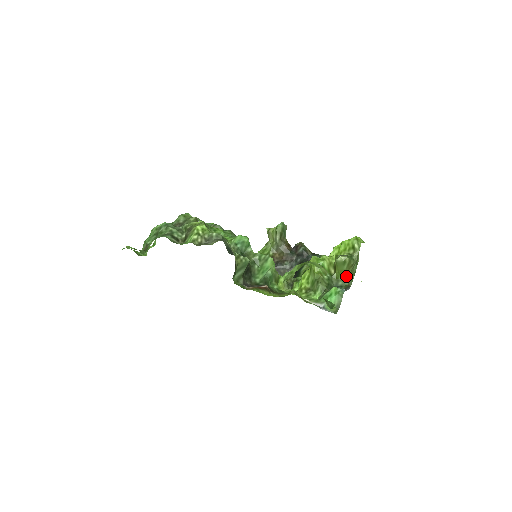
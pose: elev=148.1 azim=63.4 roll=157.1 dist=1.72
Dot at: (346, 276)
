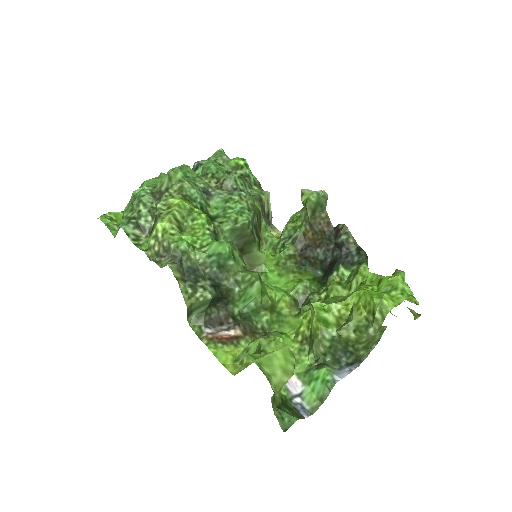
Dot at: (359, 345)
